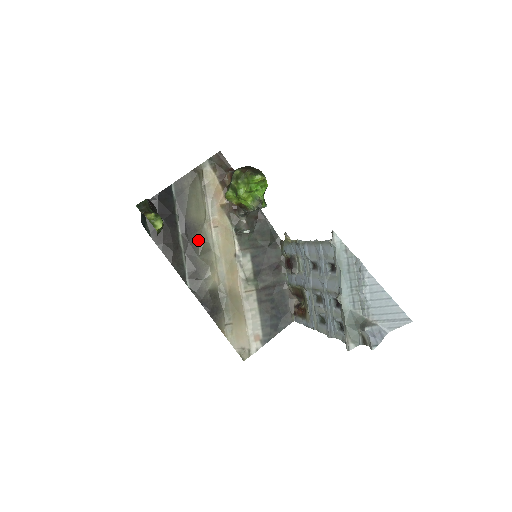
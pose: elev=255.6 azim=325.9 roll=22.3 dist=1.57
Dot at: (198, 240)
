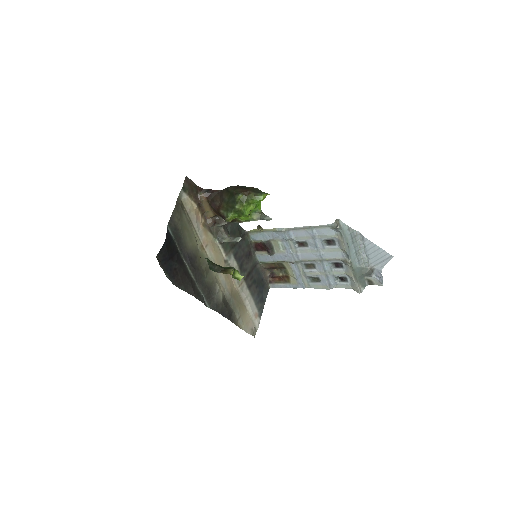
Dot at: (200, 265)
